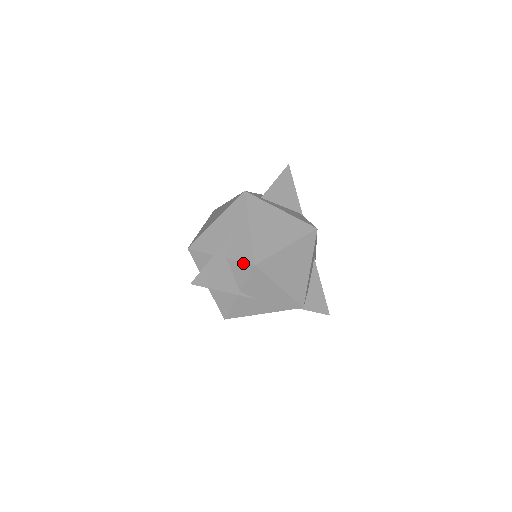
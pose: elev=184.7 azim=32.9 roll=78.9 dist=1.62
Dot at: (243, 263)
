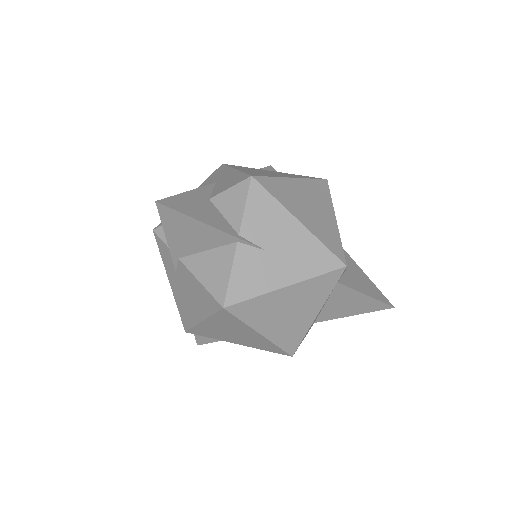
Dot at: (234, 186)
